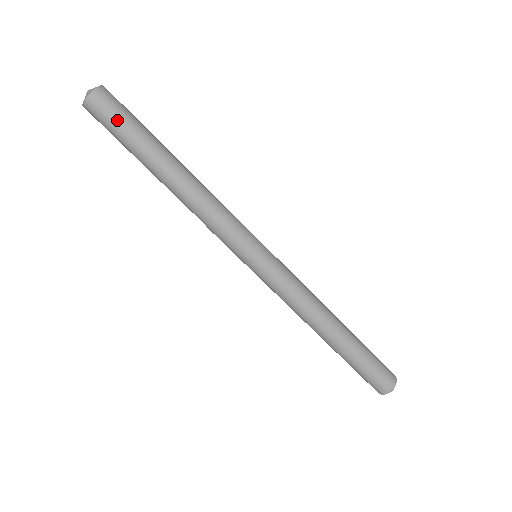
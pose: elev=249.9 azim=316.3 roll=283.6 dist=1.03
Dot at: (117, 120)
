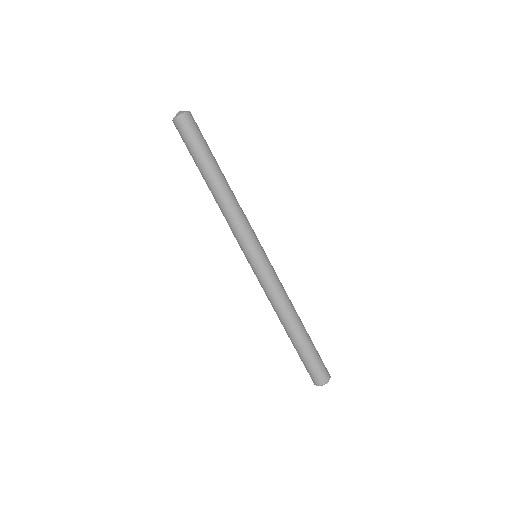
Dot at: (190, 138)
